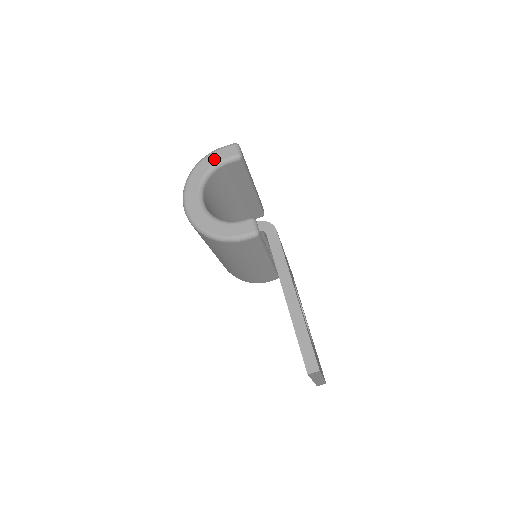
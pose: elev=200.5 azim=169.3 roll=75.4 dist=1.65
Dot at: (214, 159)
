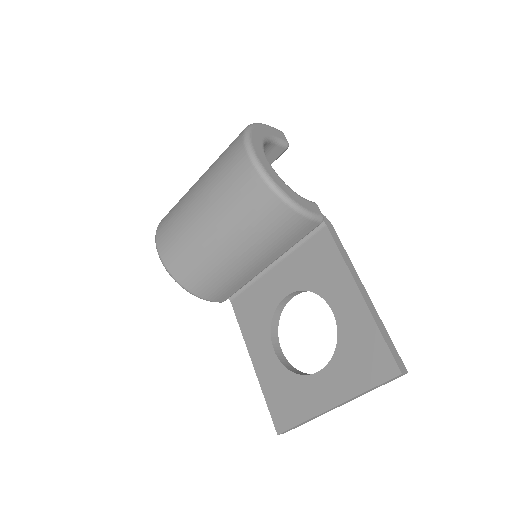
Dot at: (270, 131)
